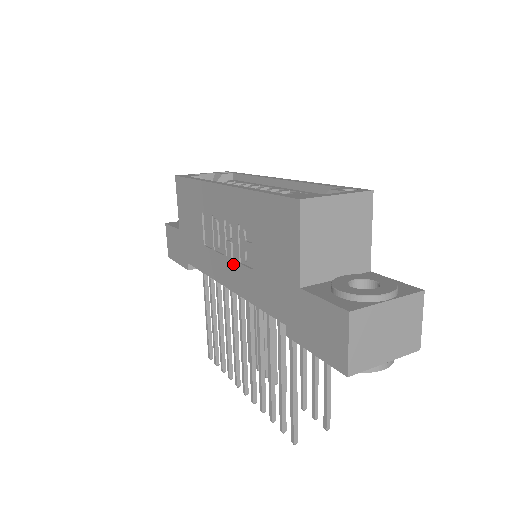
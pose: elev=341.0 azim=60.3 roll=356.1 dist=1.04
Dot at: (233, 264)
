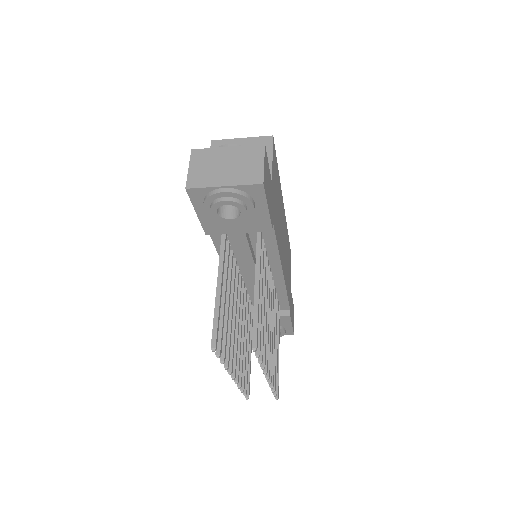
Dot at: occluded
